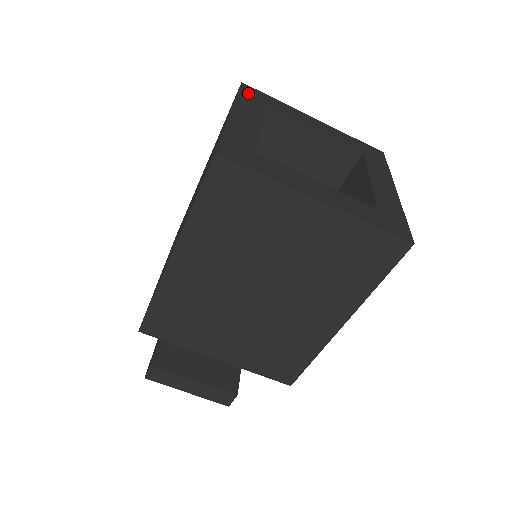
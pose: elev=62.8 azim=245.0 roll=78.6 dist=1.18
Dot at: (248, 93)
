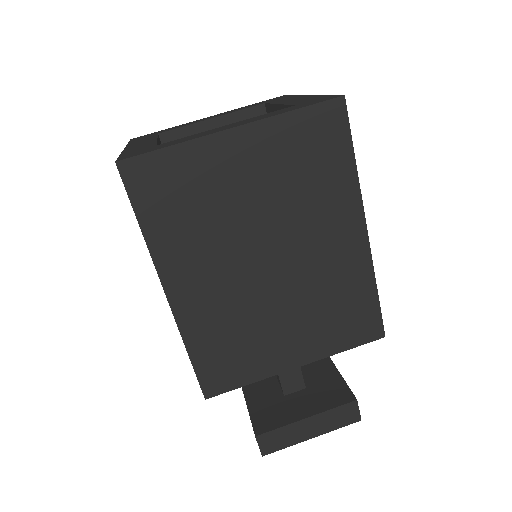
Dot at: (138, 138)
